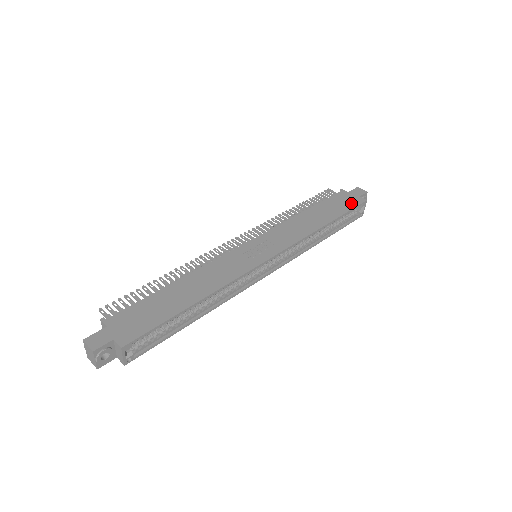
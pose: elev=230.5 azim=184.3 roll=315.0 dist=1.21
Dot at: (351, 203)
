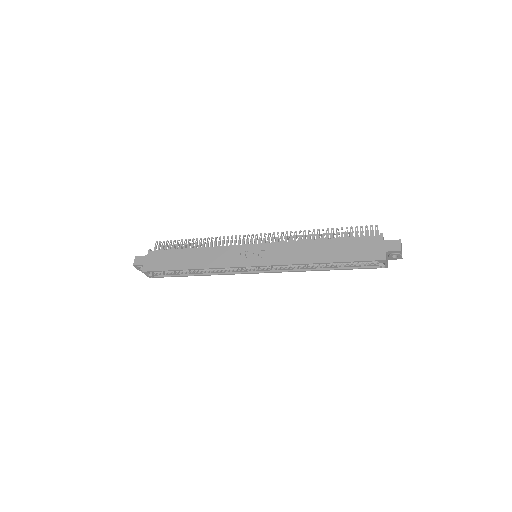
Dot at: (367, 254)
